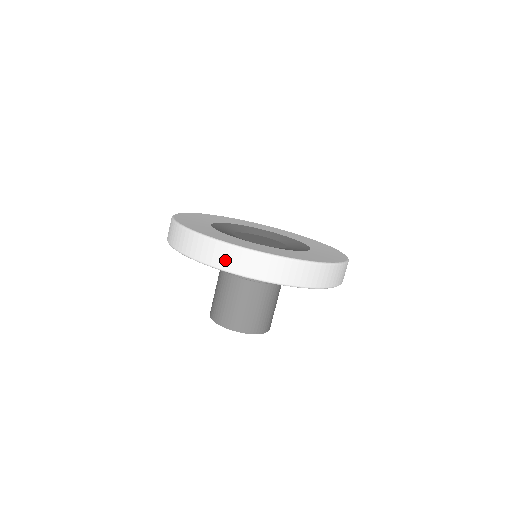
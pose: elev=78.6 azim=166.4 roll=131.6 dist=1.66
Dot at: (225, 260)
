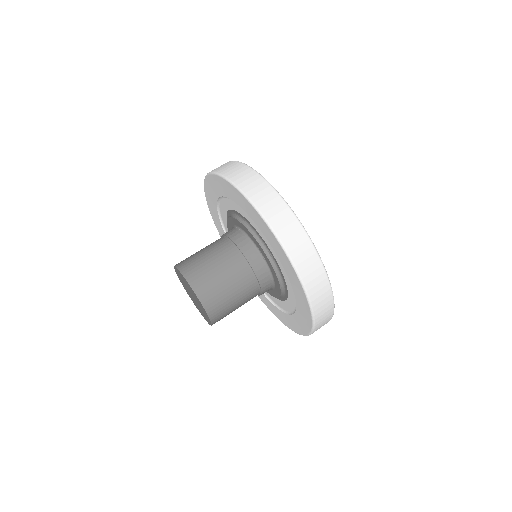
Dot at: (288, 233)
